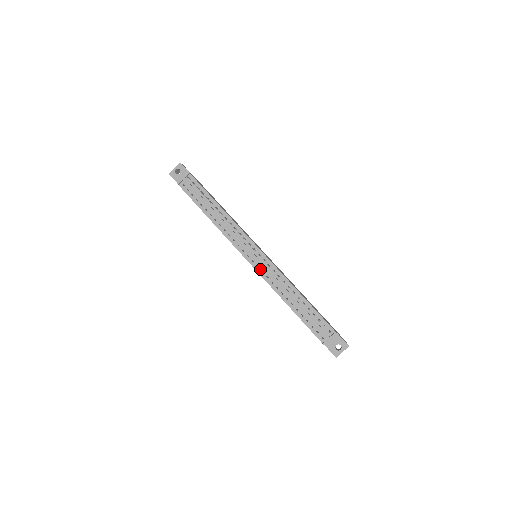
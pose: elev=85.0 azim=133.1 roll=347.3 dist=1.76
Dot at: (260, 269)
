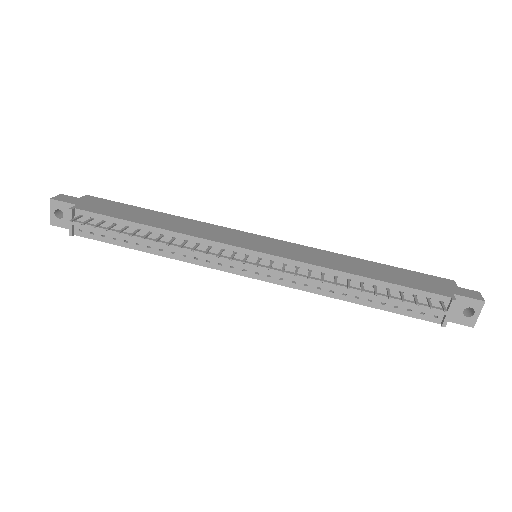
Dot at: (275, 278)
